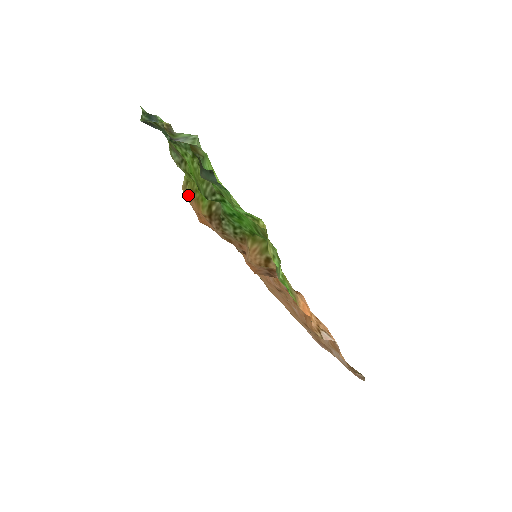
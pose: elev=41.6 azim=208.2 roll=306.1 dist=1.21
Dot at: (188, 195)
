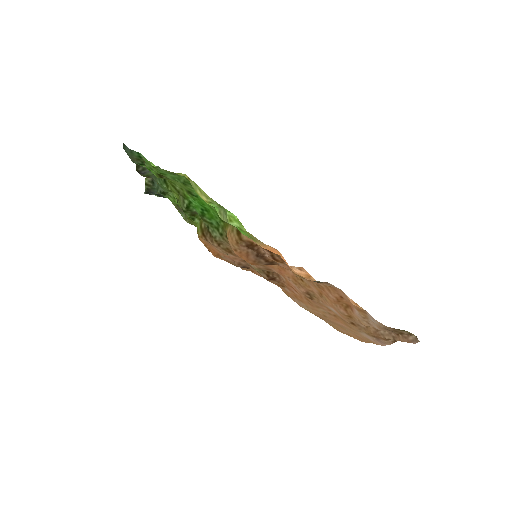
Dot at: occluded
